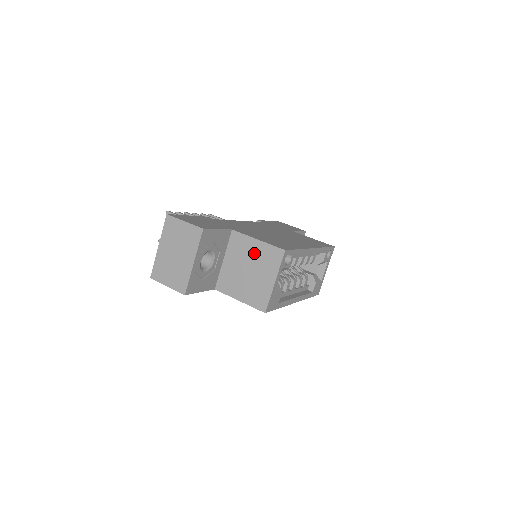
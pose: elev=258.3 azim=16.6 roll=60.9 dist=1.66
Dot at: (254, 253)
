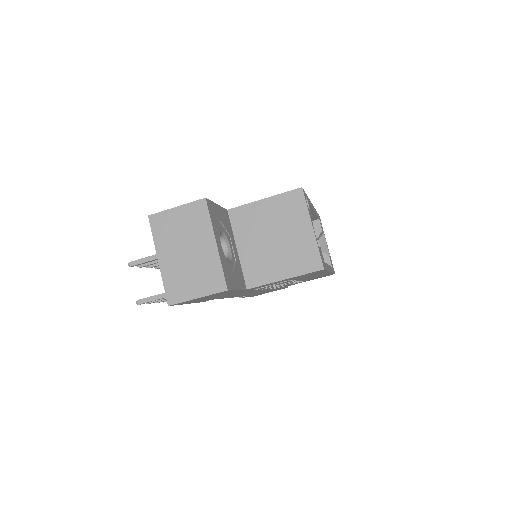
Dot at: (269, 215)
